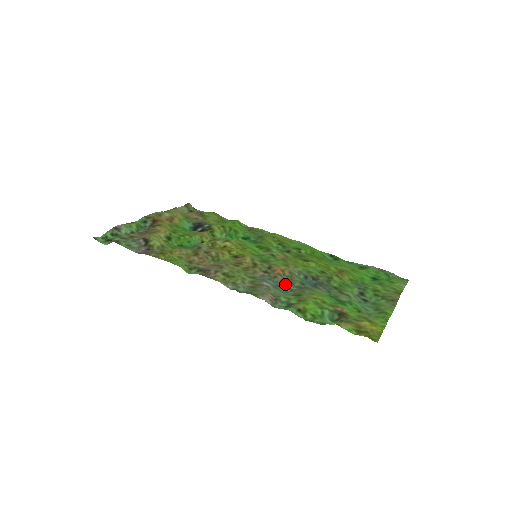
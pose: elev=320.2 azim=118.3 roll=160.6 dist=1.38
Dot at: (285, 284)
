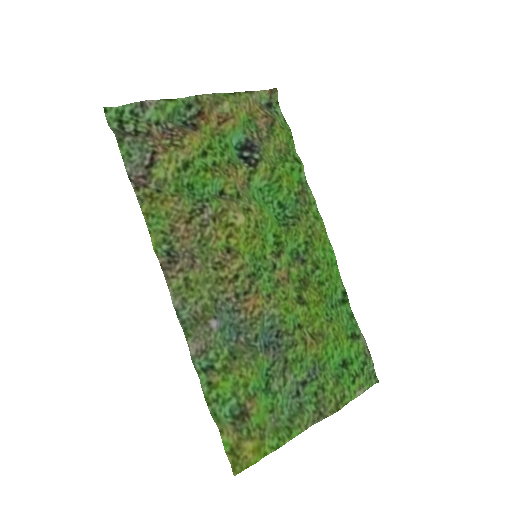
Dot at: (239, 327)
